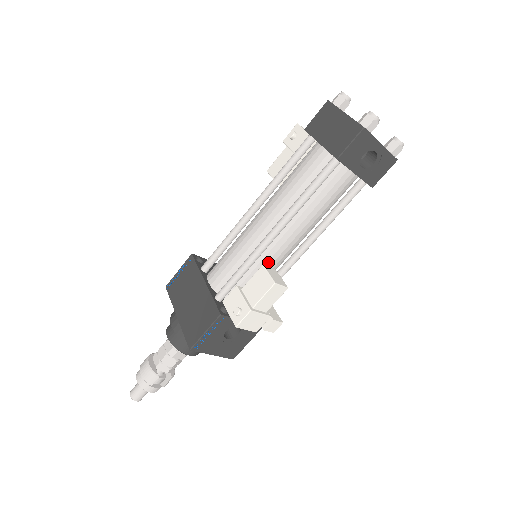
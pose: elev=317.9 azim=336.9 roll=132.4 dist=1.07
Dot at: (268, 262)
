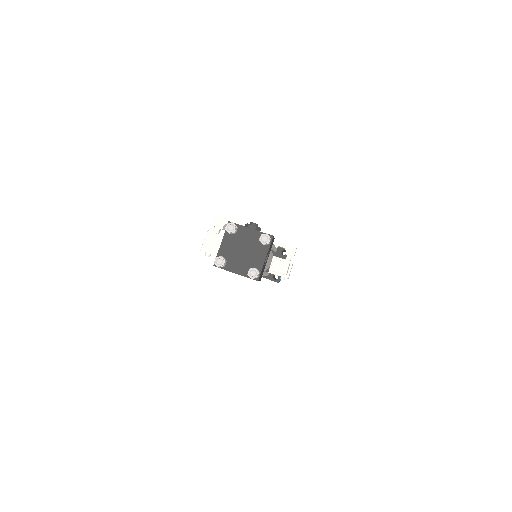
Dot at: occluded
